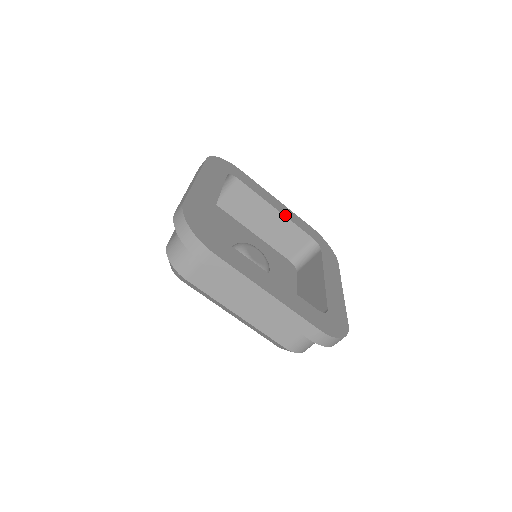
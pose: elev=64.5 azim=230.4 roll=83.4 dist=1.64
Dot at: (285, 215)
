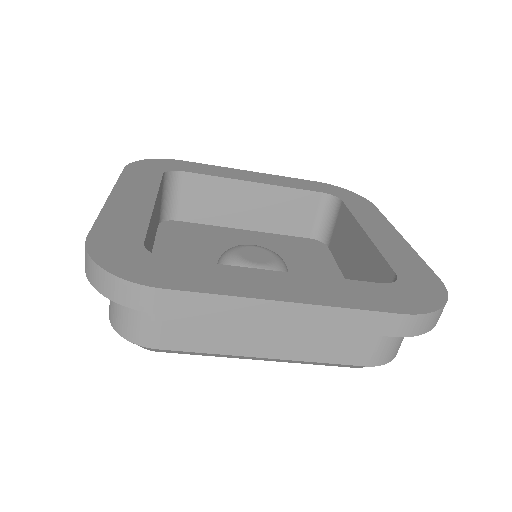
Dot at: (270, 184)
